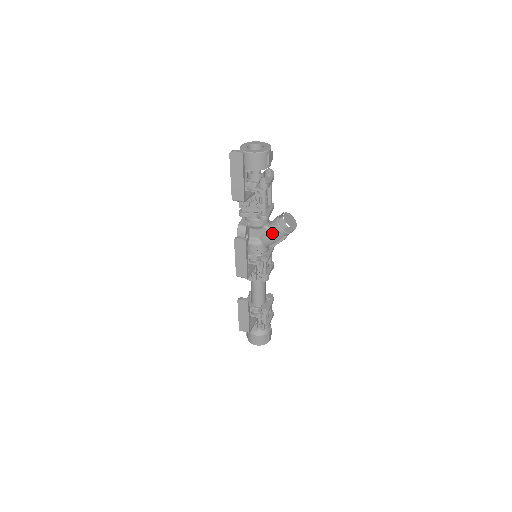
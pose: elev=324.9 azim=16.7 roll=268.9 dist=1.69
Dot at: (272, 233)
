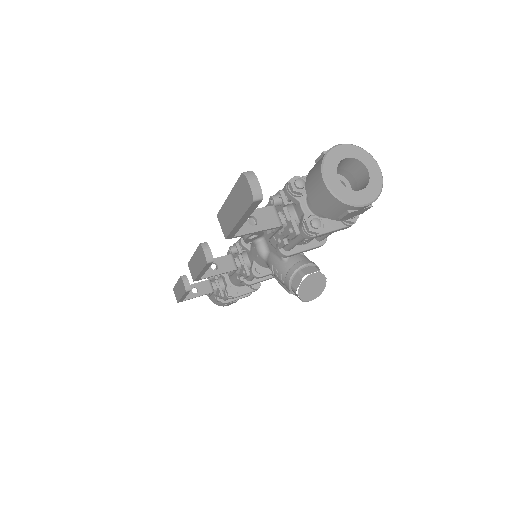
Dot at: (280, 270)
